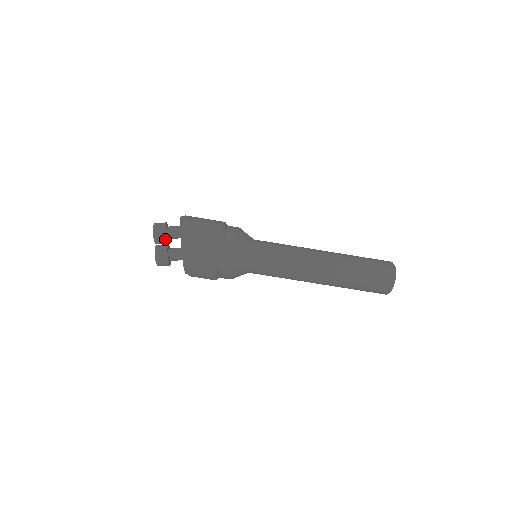
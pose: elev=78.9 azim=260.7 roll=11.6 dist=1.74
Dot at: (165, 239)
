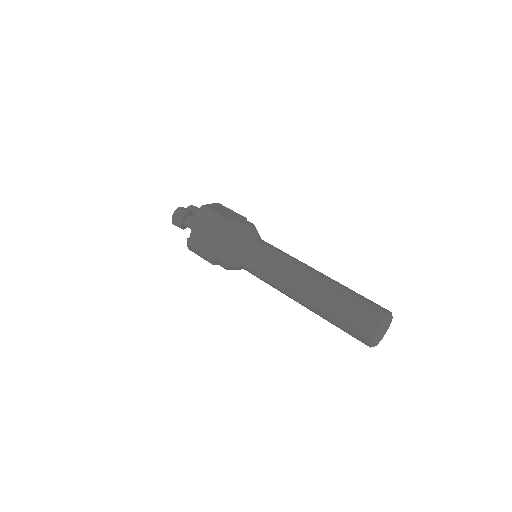
Dot at: (195, 211)
